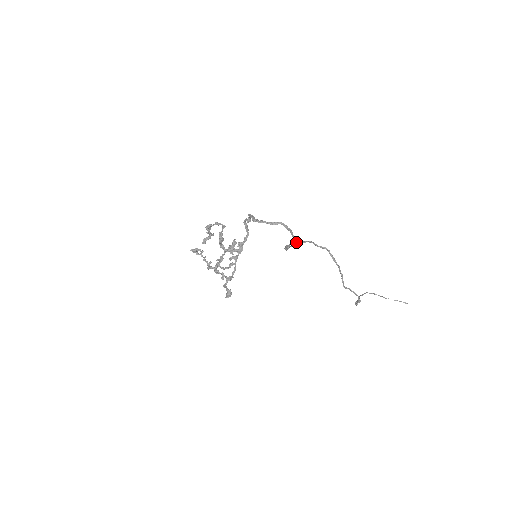
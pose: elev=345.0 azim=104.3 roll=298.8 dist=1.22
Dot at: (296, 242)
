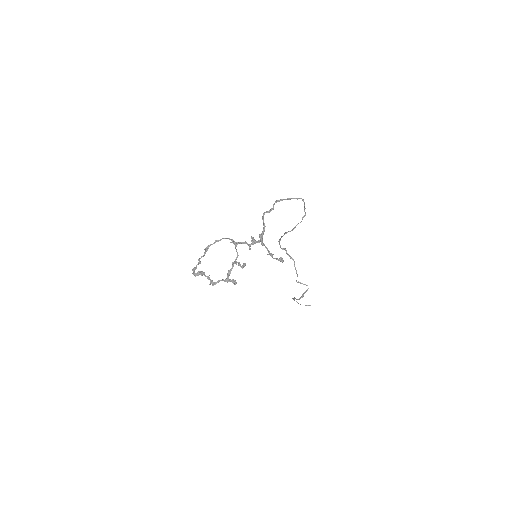
Dot at: (282, 236)
